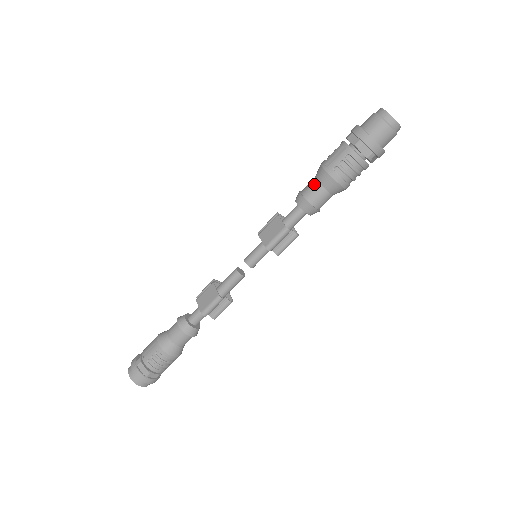
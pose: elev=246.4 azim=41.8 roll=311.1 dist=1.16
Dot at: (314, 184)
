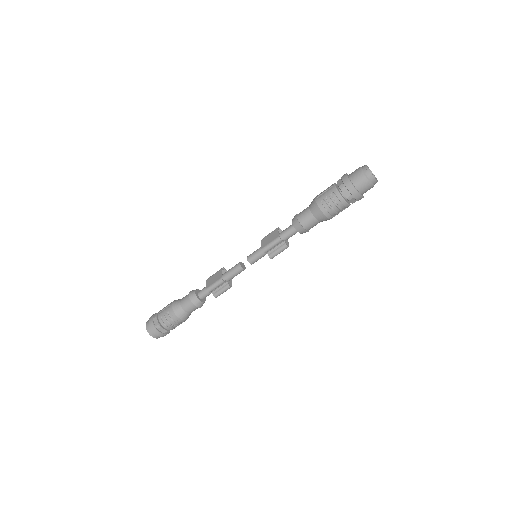
Dot at: (306, 210)
